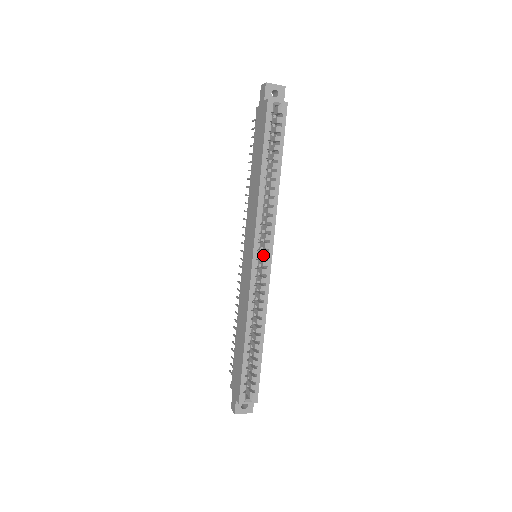
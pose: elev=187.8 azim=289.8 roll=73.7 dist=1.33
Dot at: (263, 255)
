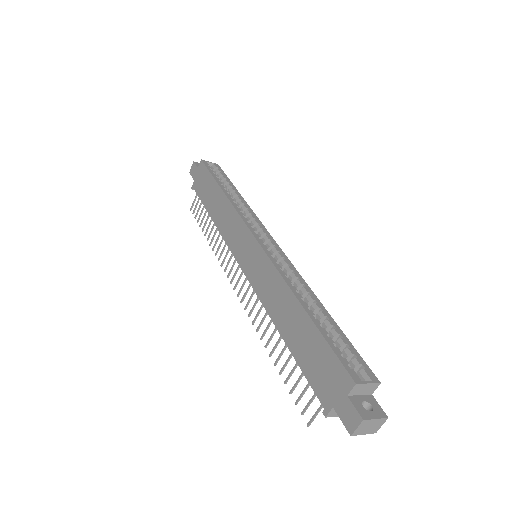
Dot at: (264, 241)
